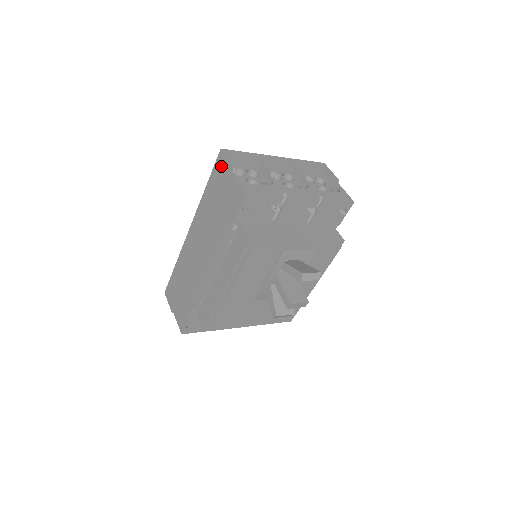
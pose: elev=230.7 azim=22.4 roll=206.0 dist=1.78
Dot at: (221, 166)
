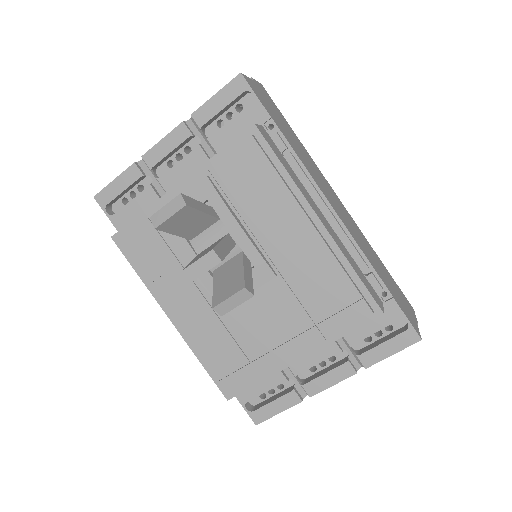
Dot at: occluded
